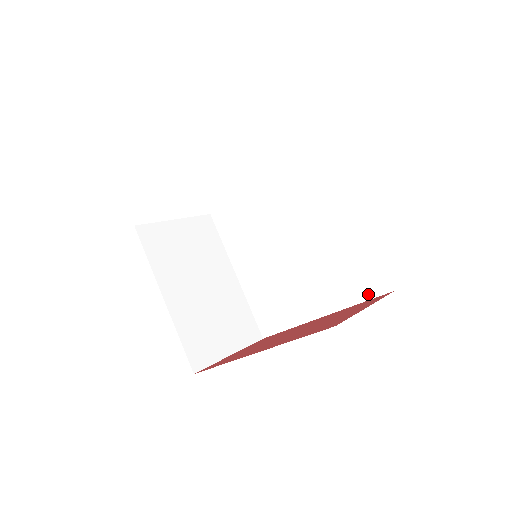
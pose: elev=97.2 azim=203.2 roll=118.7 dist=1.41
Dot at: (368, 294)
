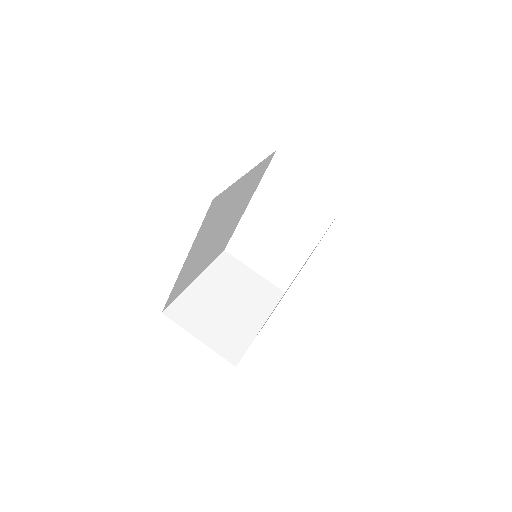
Dot at: occluded
